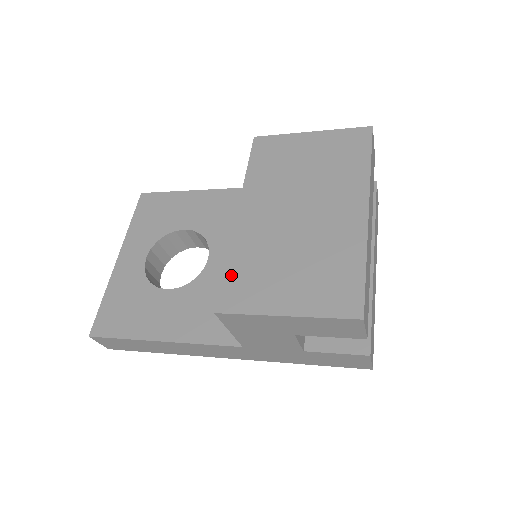
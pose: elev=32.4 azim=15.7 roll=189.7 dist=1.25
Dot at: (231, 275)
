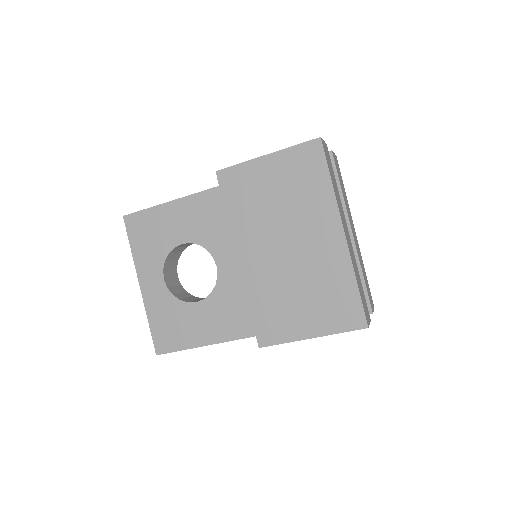
Dot at: (257, 315)
